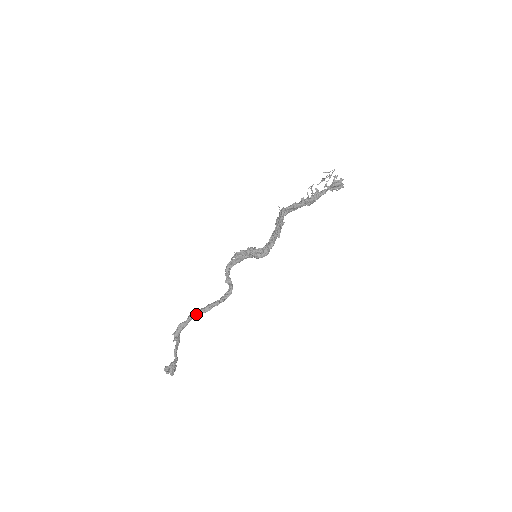
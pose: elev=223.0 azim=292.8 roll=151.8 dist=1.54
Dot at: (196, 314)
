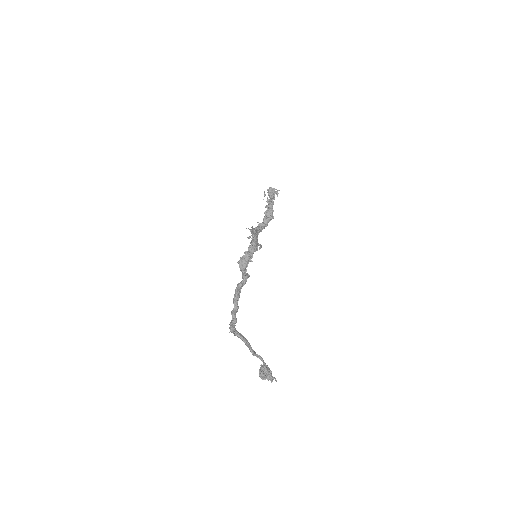
Dot at: (234, 306)
